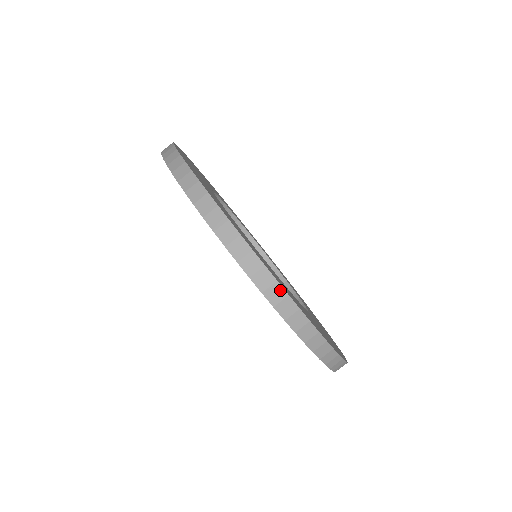
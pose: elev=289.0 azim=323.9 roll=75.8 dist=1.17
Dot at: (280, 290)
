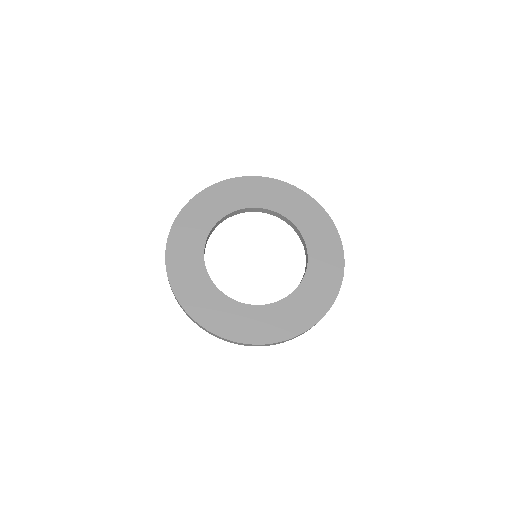
Dot at: occluded
